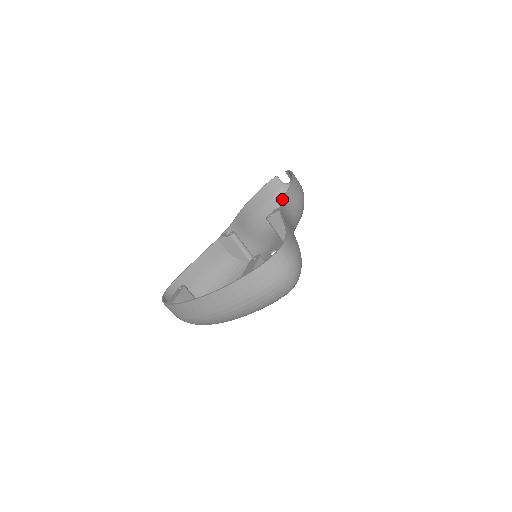
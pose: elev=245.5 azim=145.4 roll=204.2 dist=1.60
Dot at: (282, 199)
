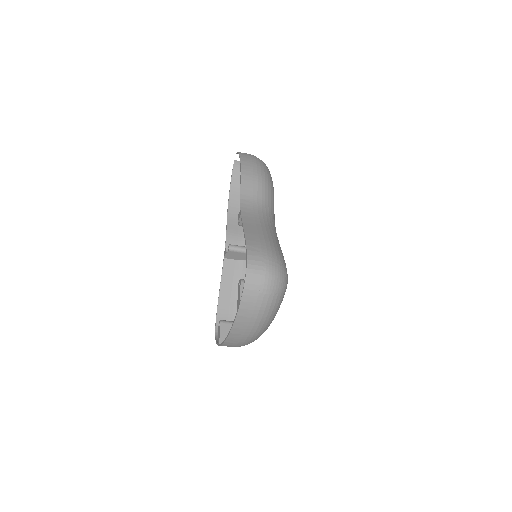
Dot at: occluded
